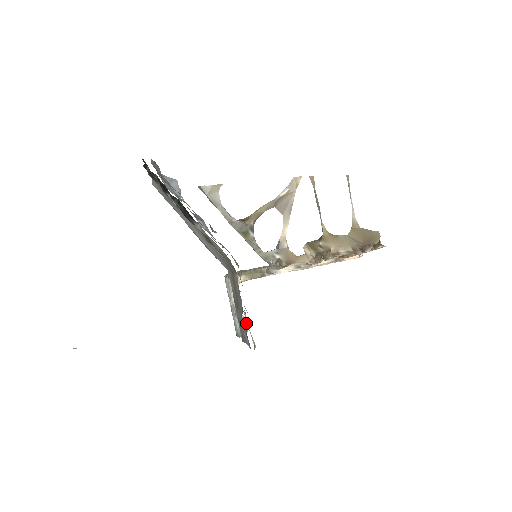
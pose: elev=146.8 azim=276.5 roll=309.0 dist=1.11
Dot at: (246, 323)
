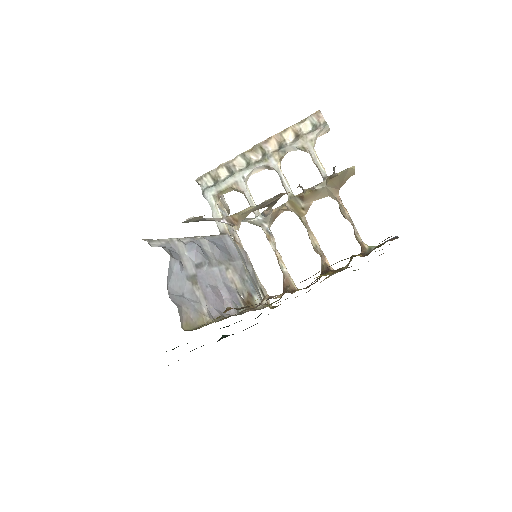
Dot at: occluded
